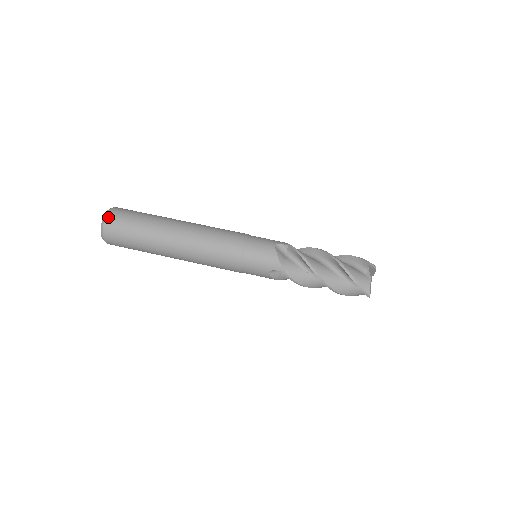
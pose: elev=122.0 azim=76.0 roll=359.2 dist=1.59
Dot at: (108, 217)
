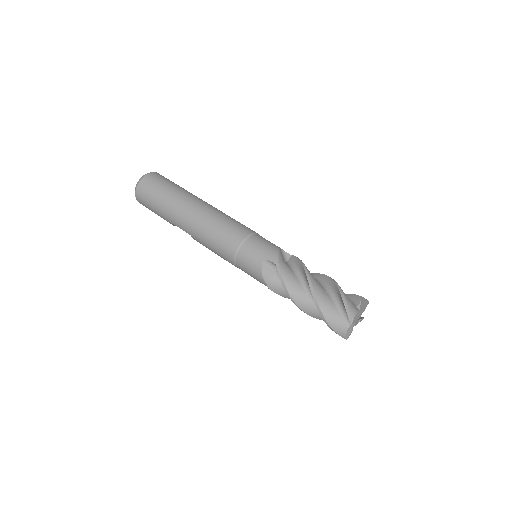
Dot at: (155, 173)
